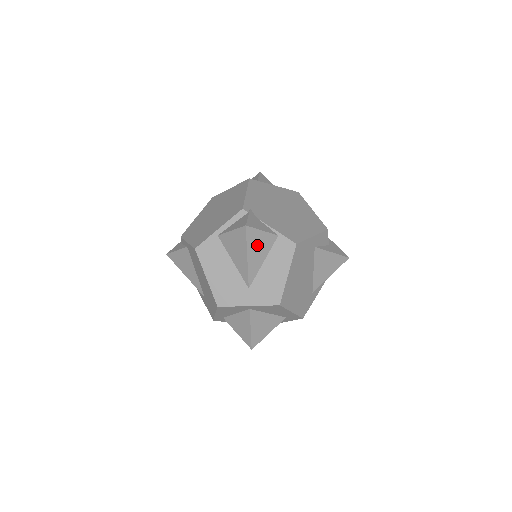
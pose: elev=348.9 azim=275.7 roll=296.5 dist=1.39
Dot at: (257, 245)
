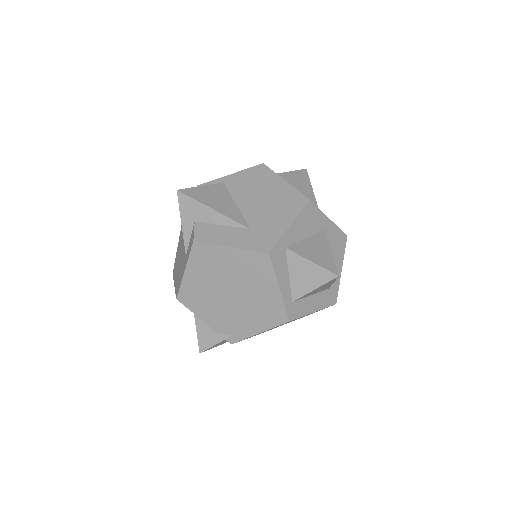
Dot at: occluded
